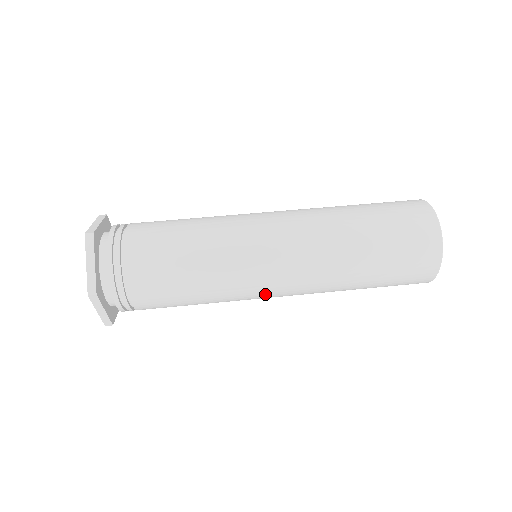
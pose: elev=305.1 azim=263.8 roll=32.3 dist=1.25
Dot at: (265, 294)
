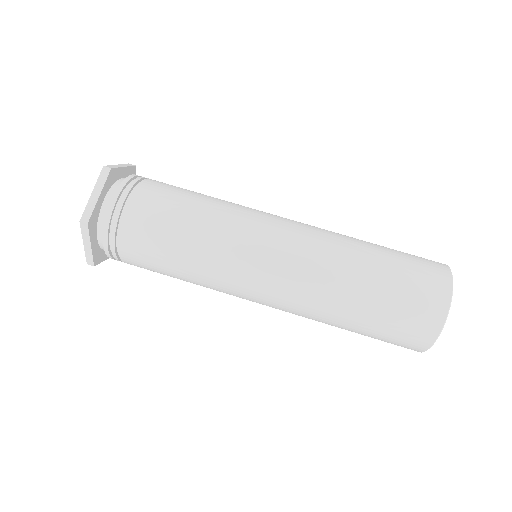
Dot at: occluded
